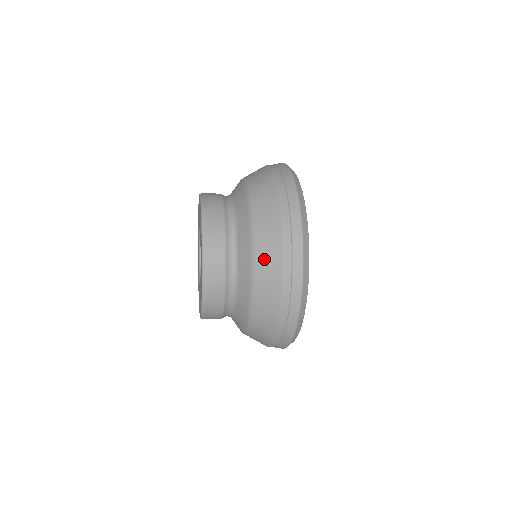
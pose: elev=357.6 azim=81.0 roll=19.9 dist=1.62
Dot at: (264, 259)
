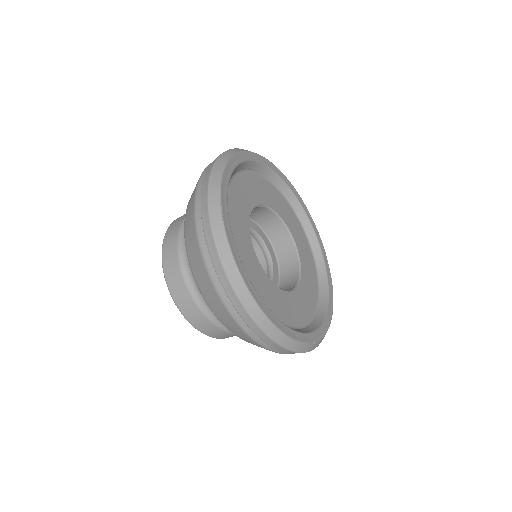
Dot at: occluded
